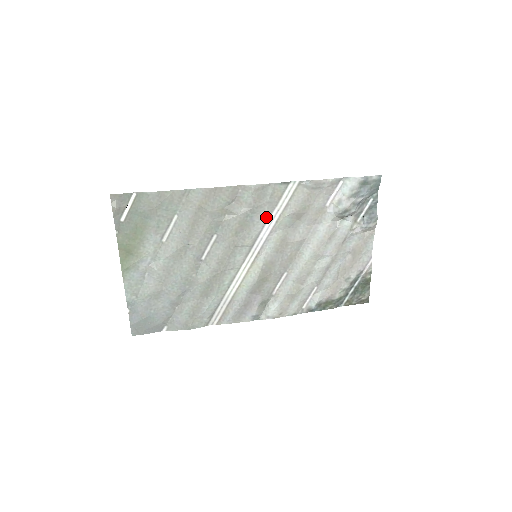
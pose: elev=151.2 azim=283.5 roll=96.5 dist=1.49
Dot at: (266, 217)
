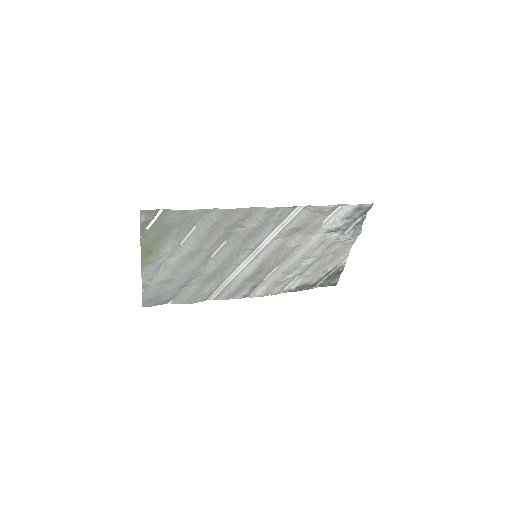
Dot at: (271, 230)
